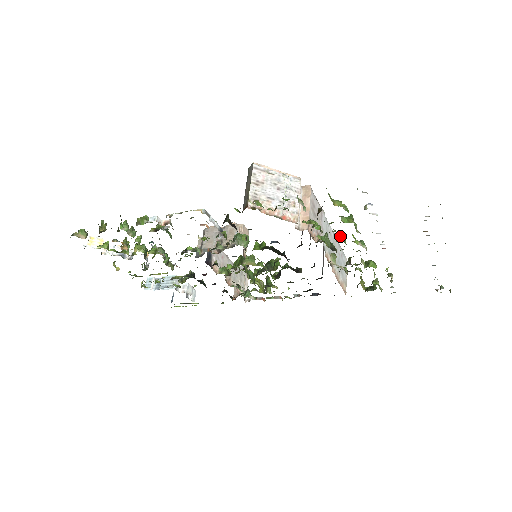
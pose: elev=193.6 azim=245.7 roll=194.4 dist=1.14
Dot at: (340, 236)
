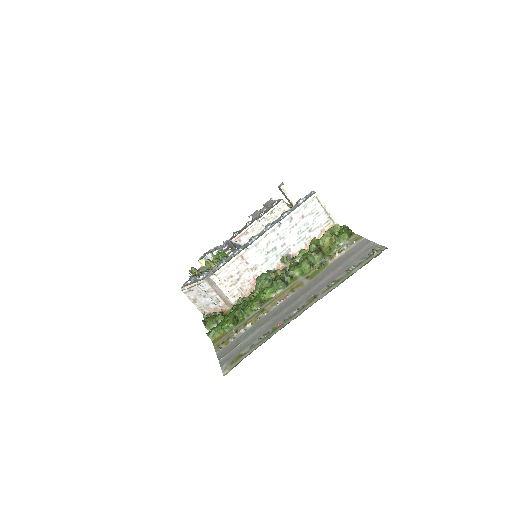
Dot at: (258, 294)
